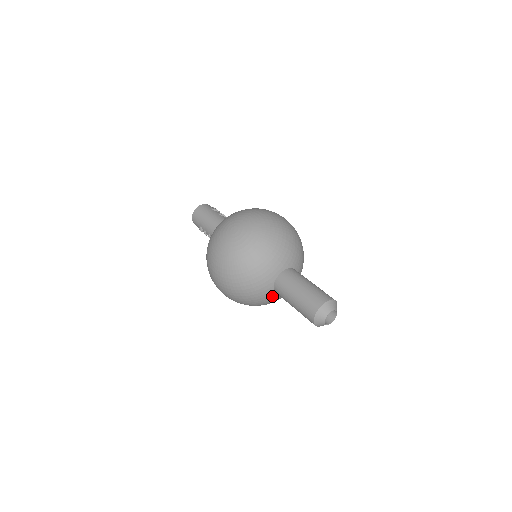
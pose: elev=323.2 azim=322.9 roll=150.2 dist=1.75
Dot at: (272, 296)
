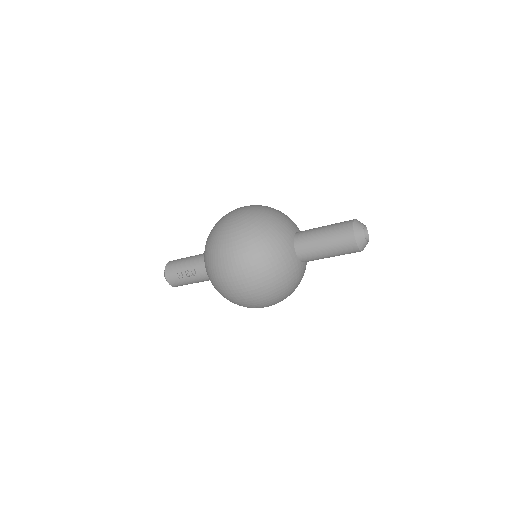
Dot at: (295, 263)
